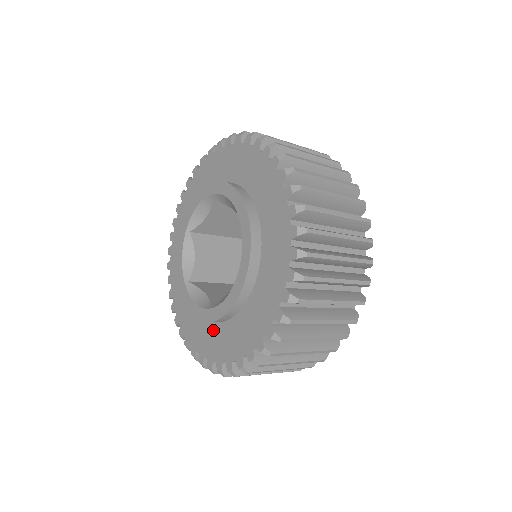
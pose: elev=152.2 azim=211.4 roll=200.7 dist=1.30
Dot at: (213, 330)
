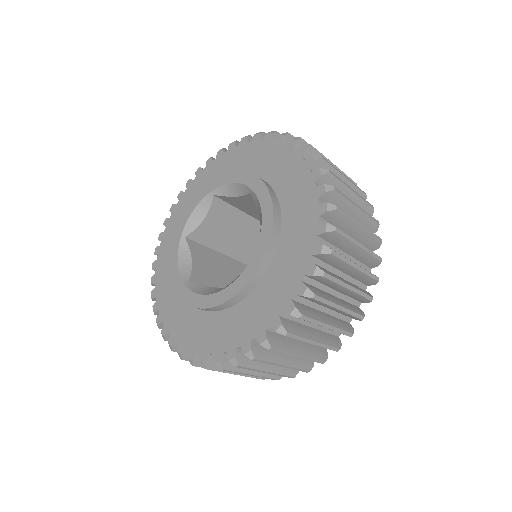
Dot at: (178, 298)
